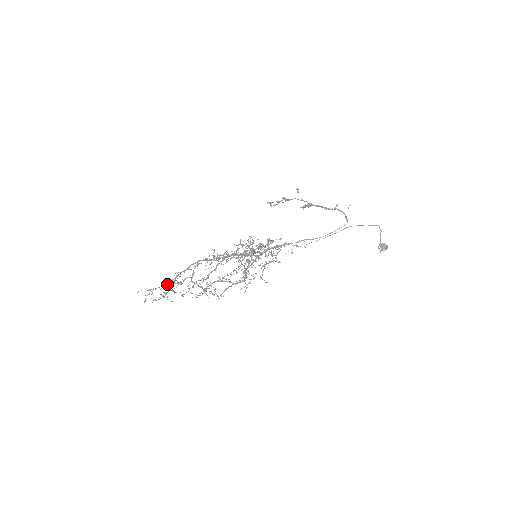
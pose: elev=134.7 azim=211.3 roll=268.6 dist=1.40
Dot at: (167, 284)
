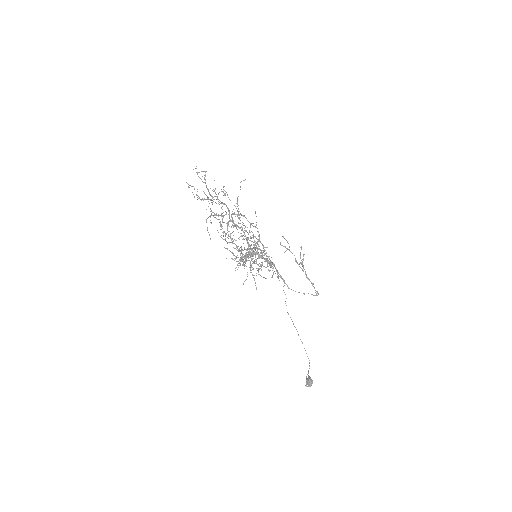
Dot at: occluded
